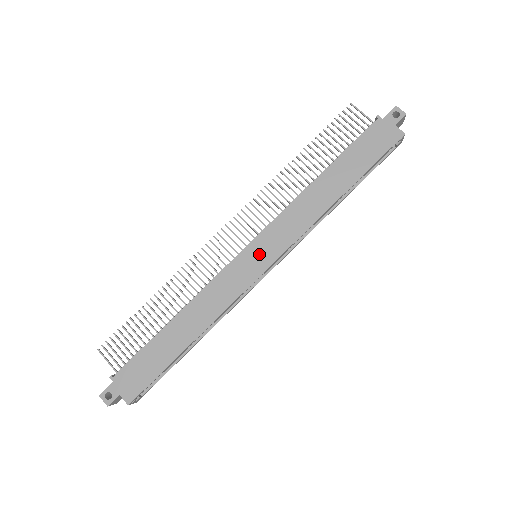
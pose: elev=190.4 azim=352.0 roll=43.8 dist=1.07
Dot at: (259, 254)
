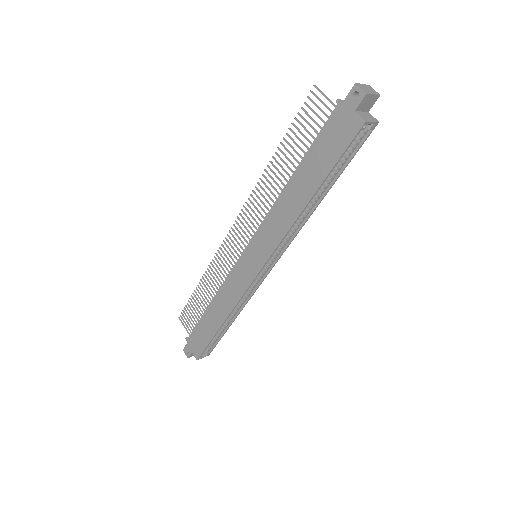
Dot at: (253, 258)
